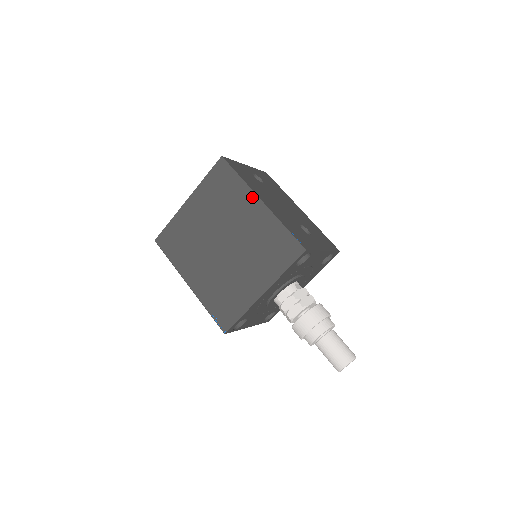
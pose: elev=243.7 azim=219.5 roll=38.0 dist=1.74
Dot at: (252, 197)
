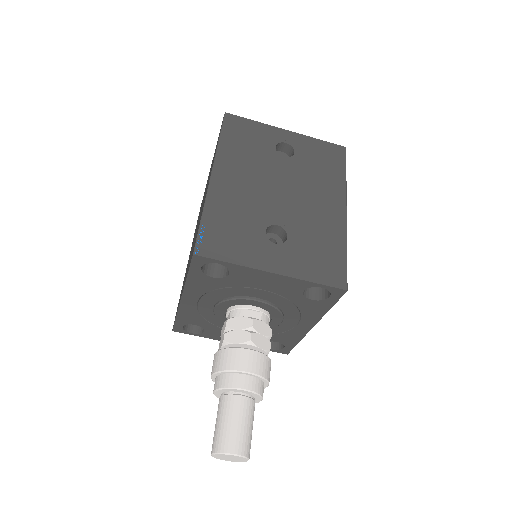
Dot at: occluded
